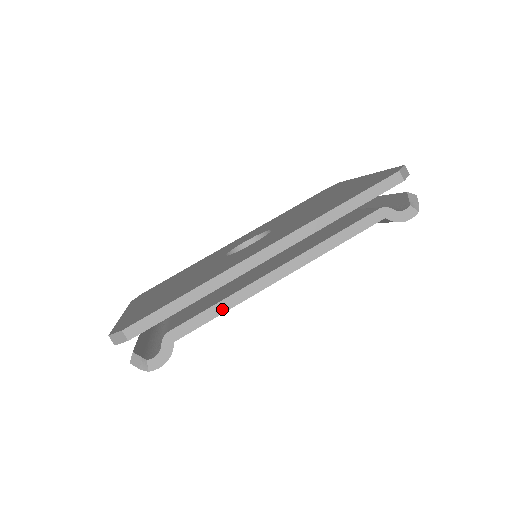
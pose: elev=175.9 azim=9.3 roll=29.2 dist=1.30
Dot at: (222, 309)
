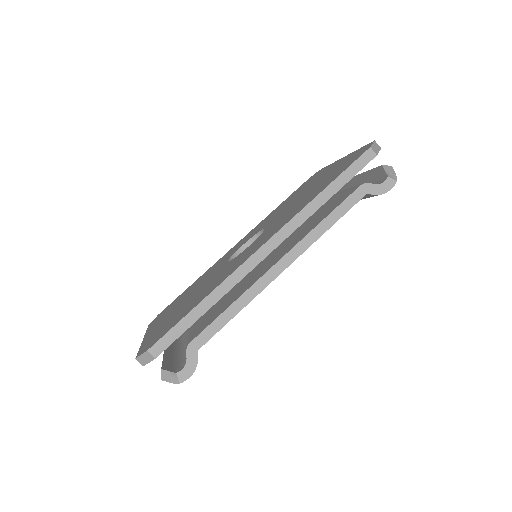
Dot at: (235, 311)
